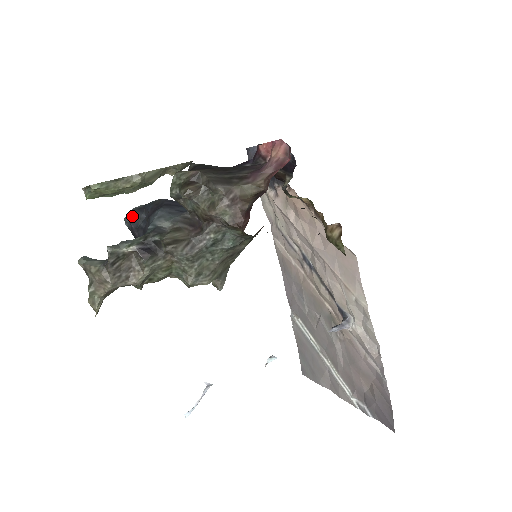
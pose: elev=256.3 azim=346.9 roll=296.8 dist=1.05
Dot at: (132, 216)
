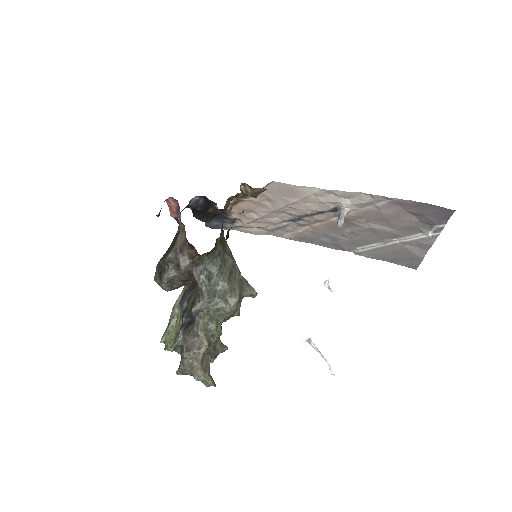
Dot at: occluded
